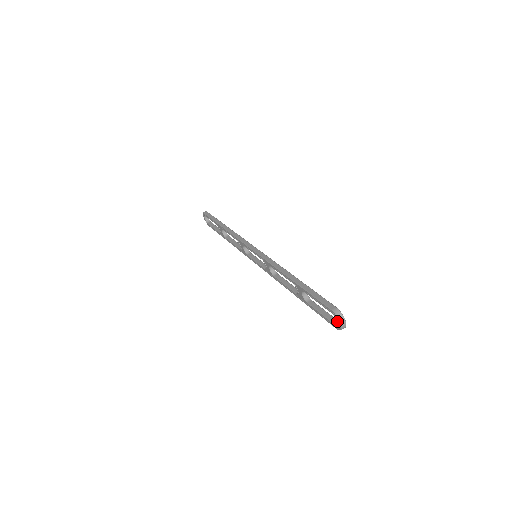
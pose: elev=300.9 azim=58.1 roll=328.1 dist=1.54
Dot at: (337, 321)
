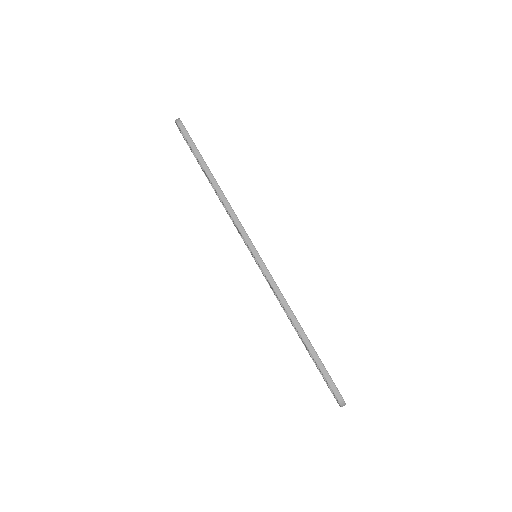
Dot at: occluded
